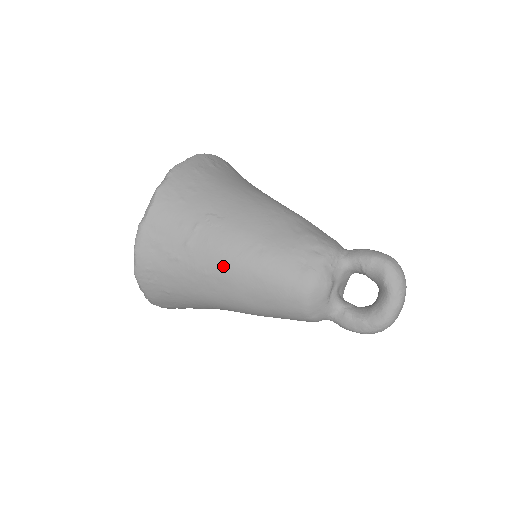
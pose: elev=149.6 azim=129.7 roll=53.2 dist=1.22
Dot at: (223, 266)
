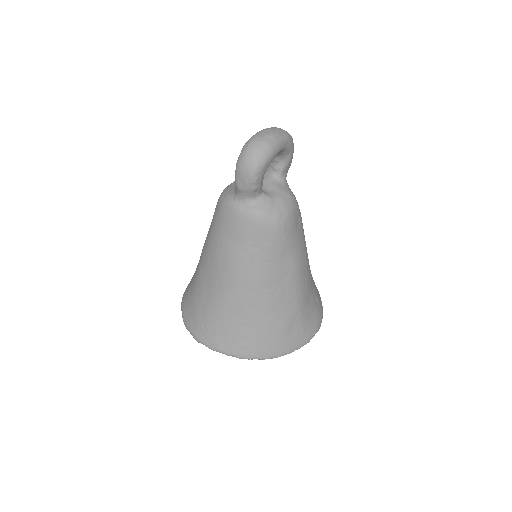
Dot at: occluded
